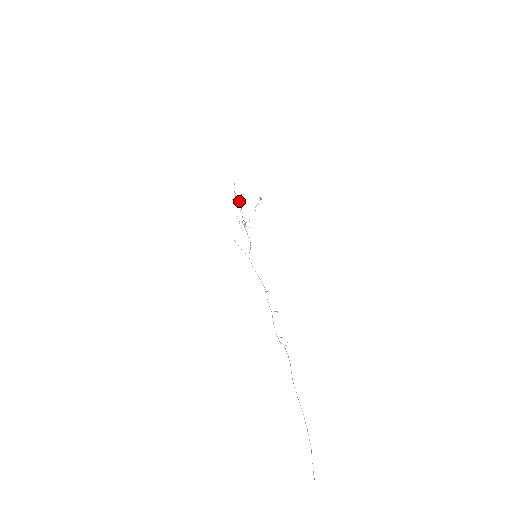
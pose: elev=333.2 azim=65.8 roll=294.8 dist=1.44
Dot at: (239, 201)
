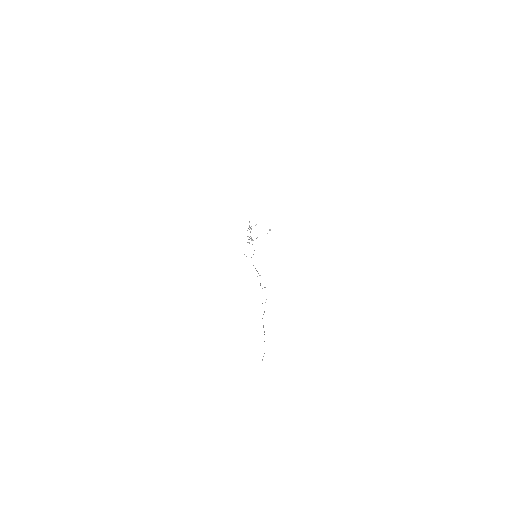
Dot at: (251, 228)
